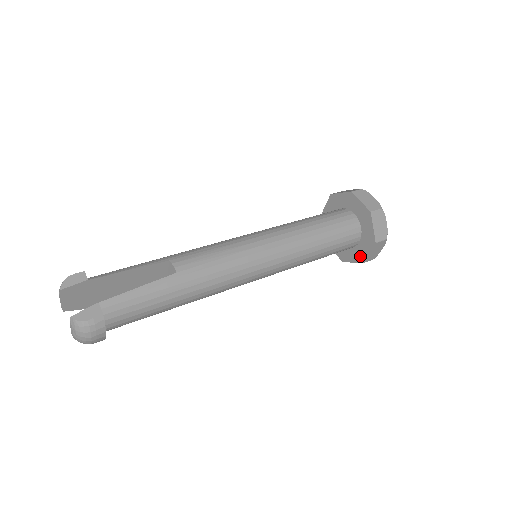
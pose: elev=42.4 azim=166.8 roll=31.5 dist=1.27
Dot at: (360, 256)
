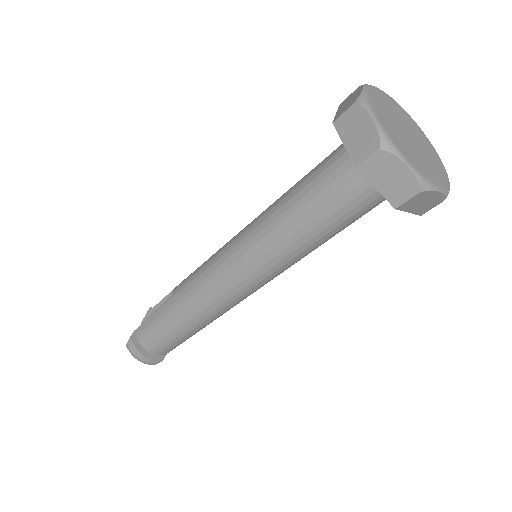
Dot at: occluded
